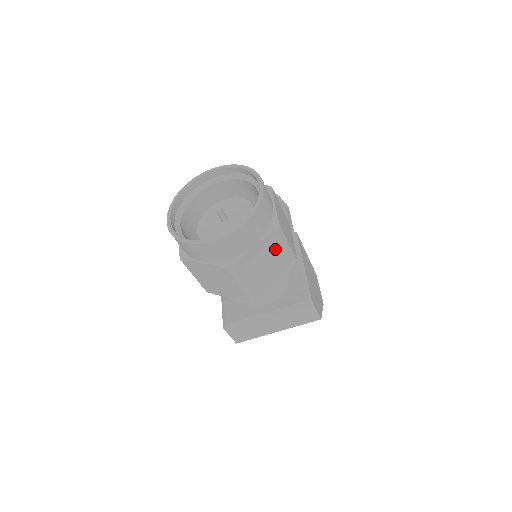
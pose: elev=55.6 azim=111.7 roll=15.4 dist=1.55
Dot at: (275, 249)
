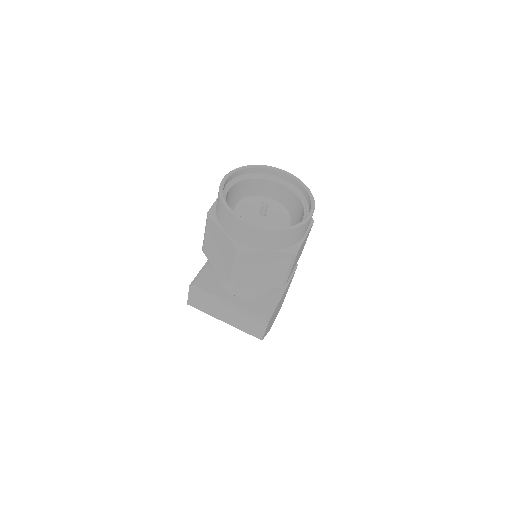
Dot at: (279, 266)
